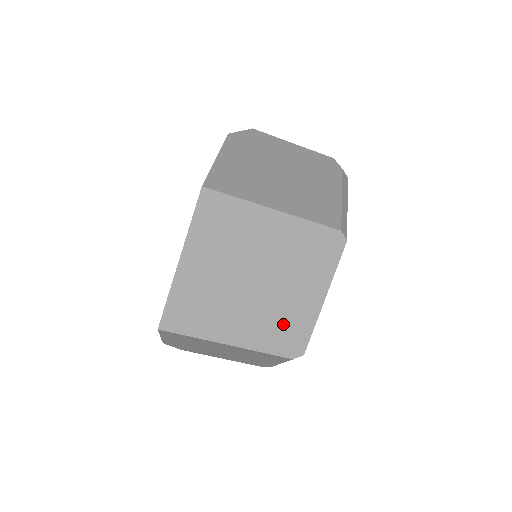
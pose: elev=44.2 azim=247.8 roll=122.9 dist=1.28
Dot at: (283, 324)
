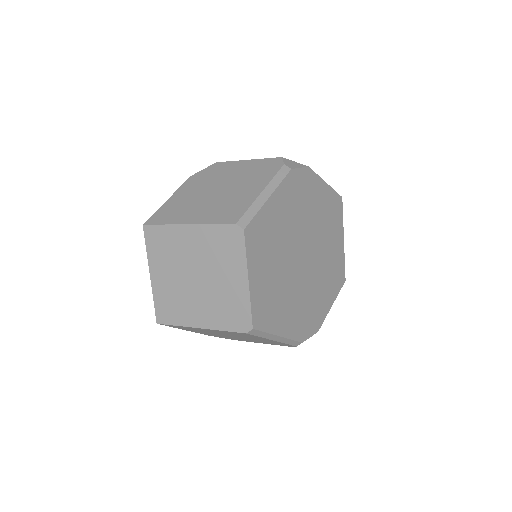
Dot at: (227, 306)
